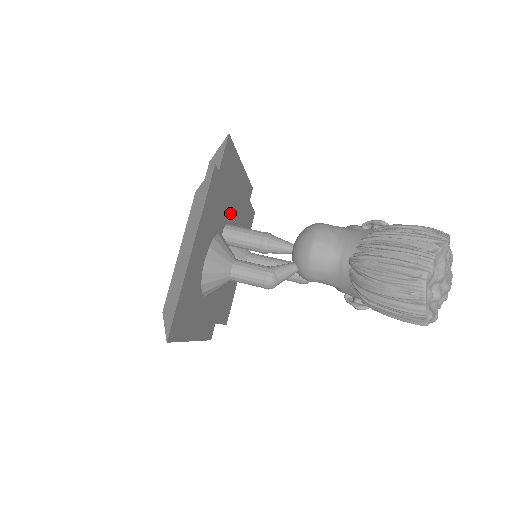
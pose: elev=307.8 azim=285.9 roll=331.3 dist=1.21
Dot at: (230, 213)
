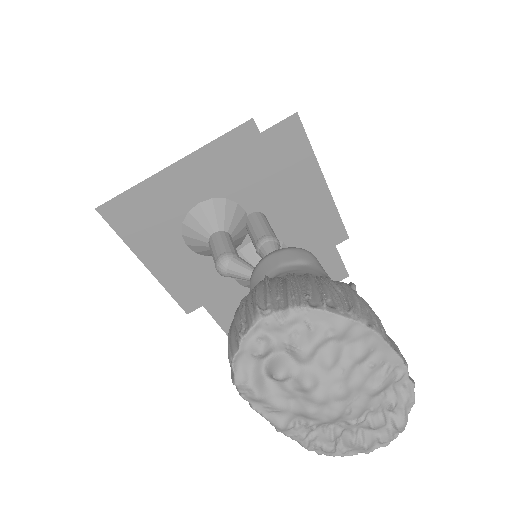
Dot at: (277, 210)
